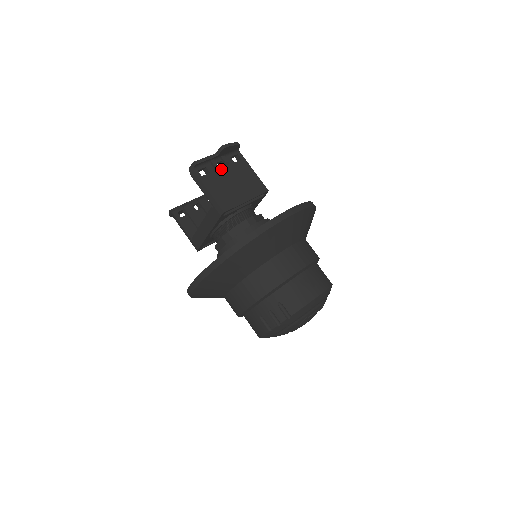
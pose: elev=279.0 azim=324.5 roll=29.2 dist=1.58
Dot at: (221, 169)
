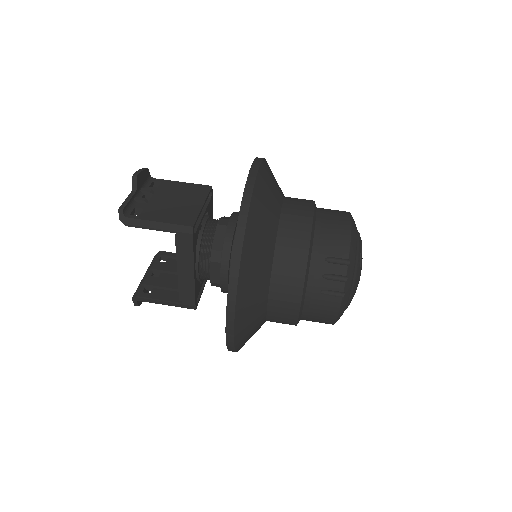
Dot at: (151, 200)
